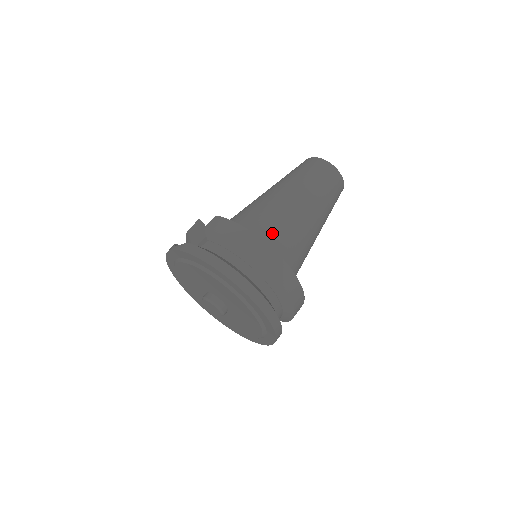
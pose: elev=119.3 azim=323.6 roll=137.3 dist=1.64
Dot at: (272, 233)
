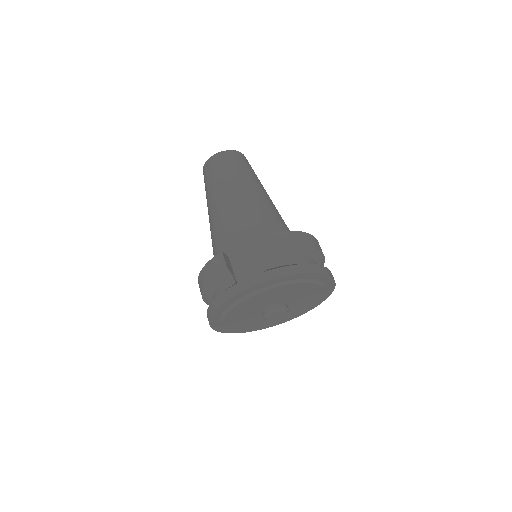
Dot at: (282, 226)
